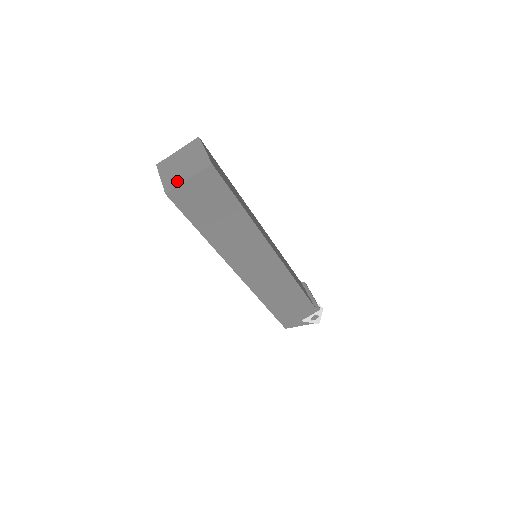
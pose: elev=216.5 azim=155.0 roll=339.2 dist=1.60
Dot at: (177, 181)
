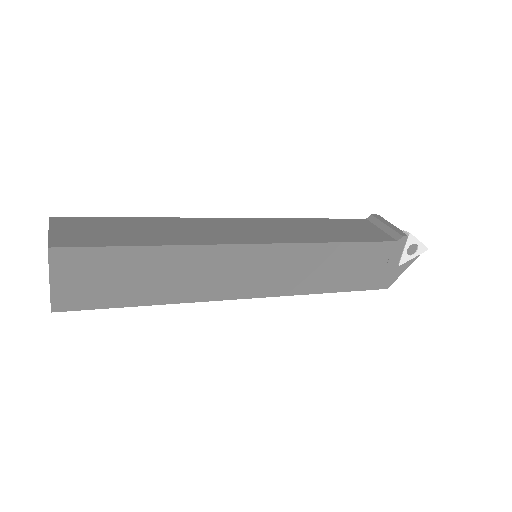
Dot at: (50, 290)
